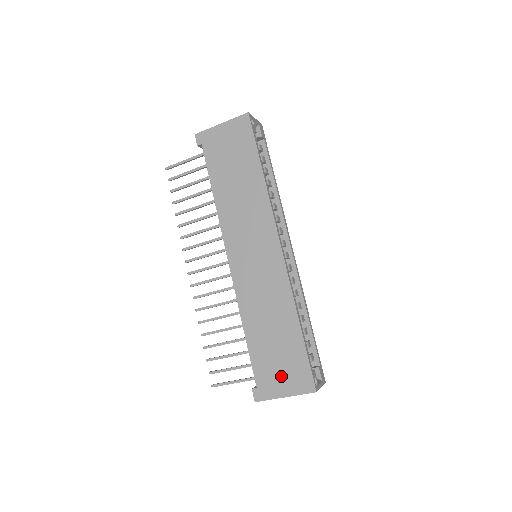
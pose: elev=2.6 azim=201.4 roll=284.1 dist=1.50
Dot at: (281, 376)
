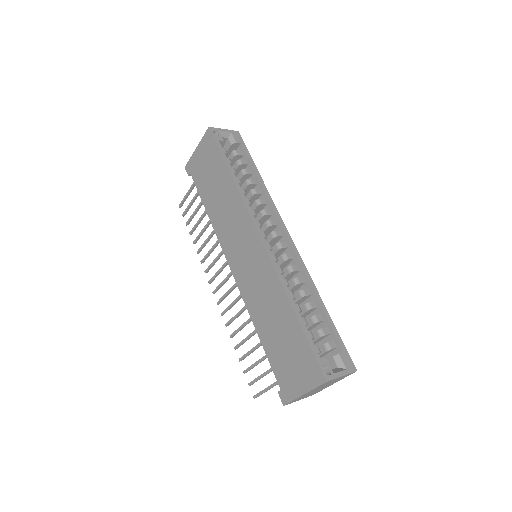
Dot at: (295, 372)
